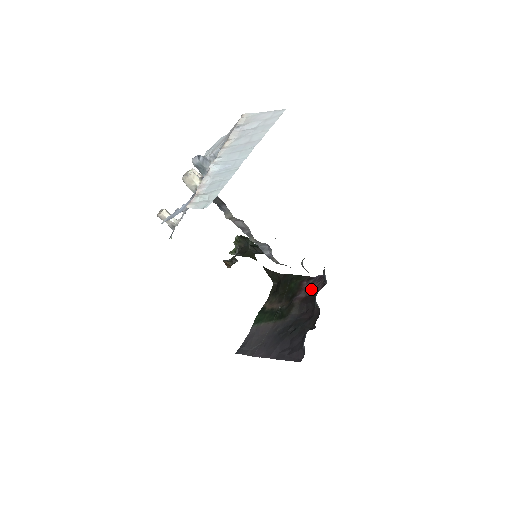
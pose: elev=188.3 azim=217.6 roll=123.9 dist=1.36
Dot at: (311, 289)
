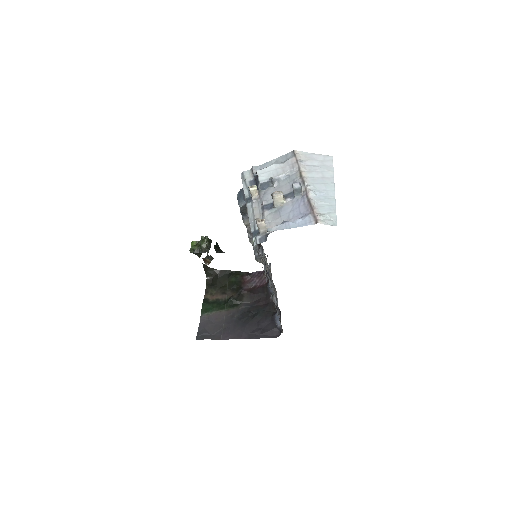
Dot at: (254, 282)
